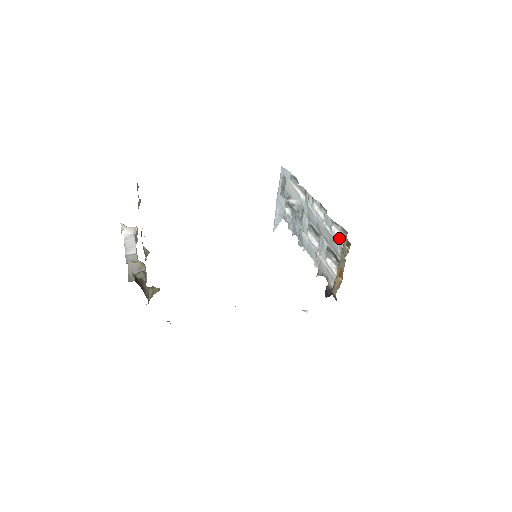
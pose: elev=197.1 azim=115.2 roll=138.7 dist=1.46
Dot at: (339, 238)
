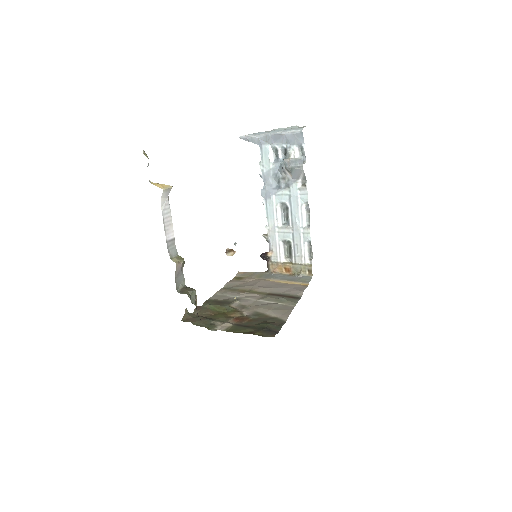
Dot at: (305, 255)
